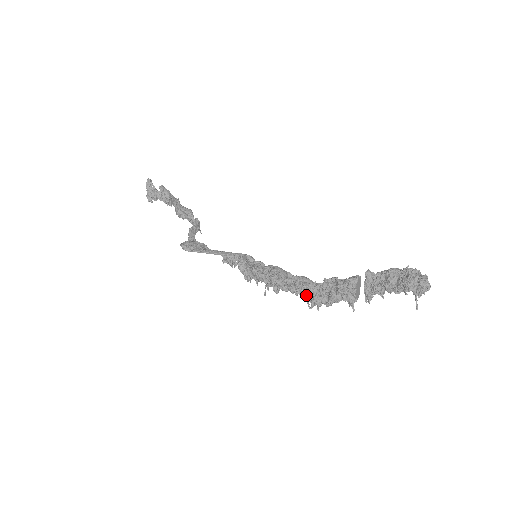
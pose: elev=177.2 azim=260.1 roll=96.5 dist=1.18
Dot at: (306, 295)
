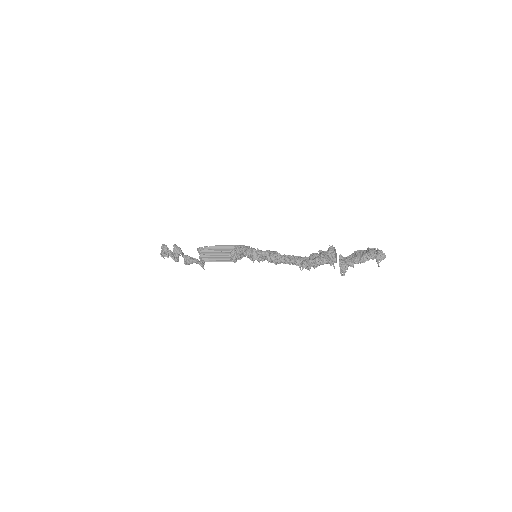
Dot at: (298, 260)
